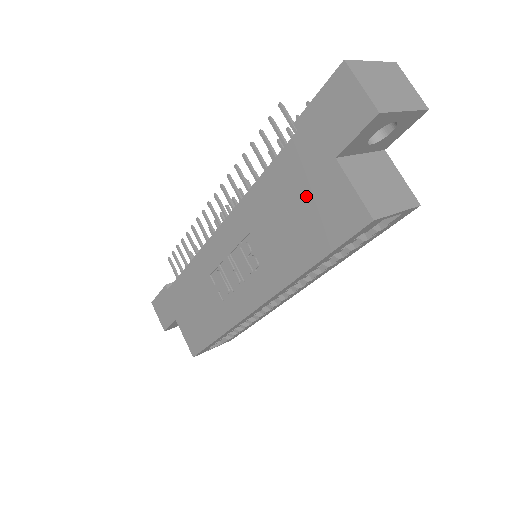
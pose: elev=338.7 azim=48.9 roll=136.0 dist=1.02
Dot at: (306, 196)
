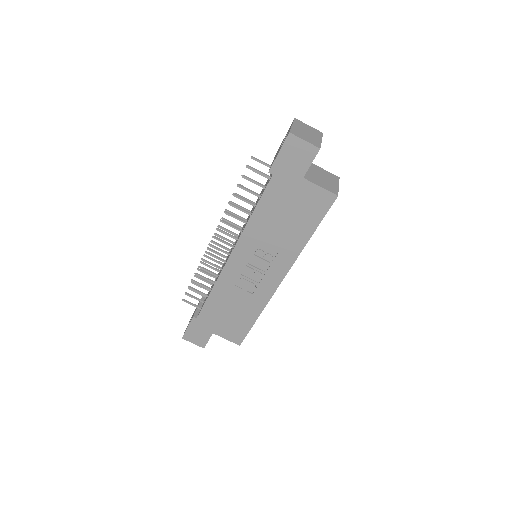
Dot at: (292, 204)
